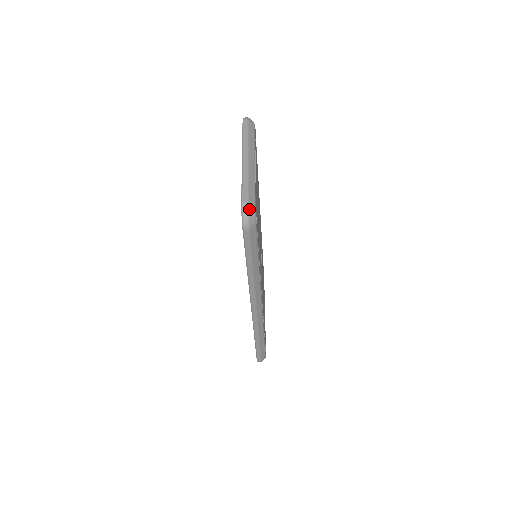
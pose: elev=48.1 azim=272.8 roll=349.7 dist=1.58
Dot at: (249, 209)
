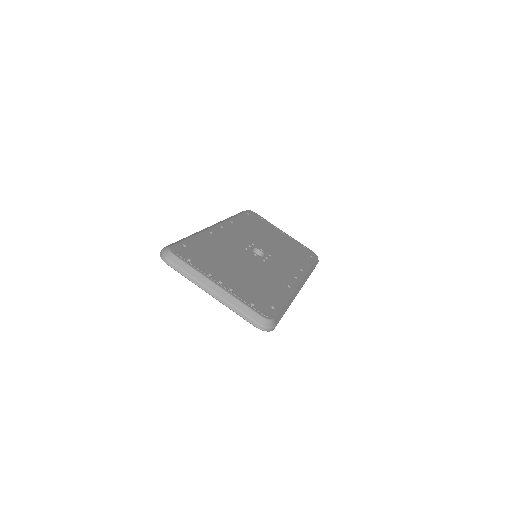
Dot at: (264, 325)
